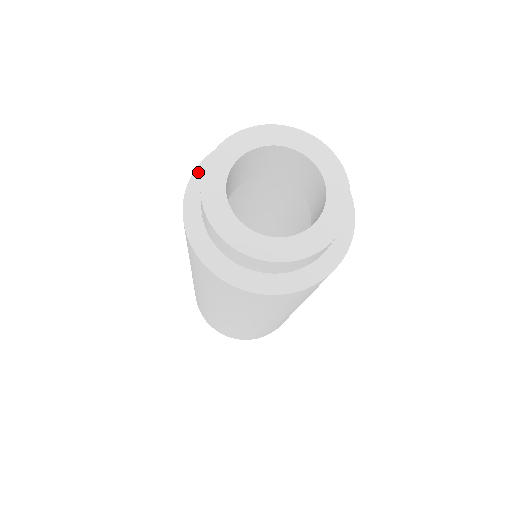
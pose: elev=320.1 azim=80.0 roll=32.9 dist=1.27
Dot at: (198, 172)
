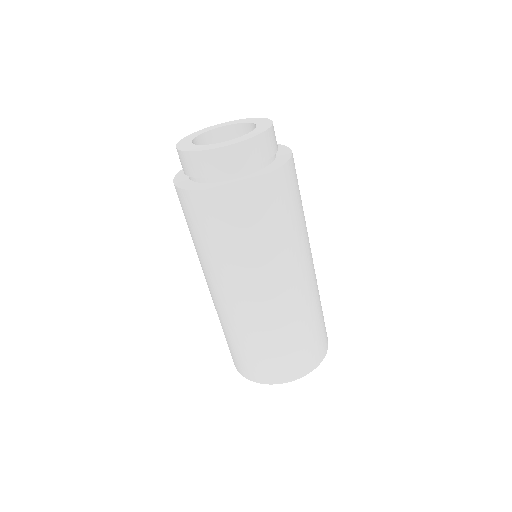
Dot at: occluded
